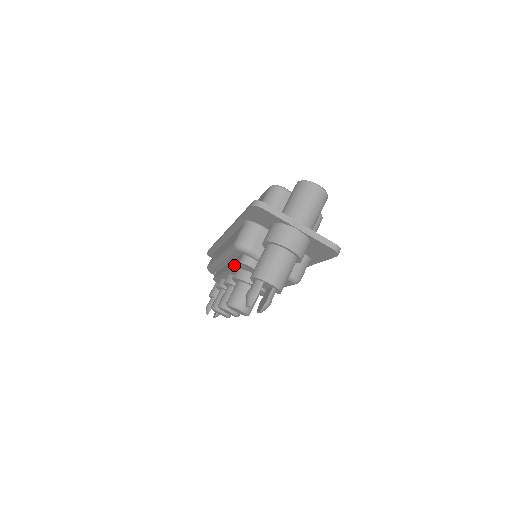
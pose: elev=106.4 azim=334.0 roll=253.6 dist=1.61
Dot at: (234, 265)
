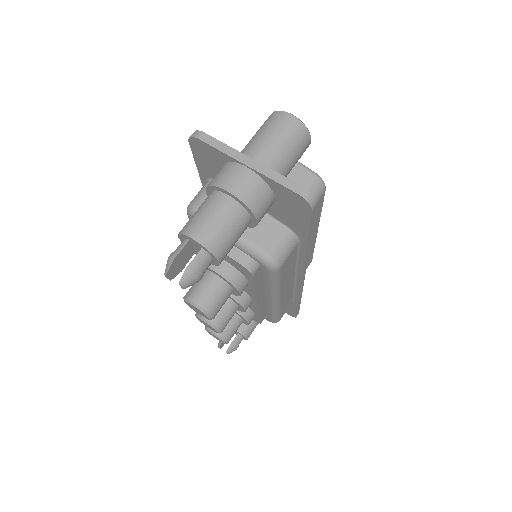
Dot at: occluded
